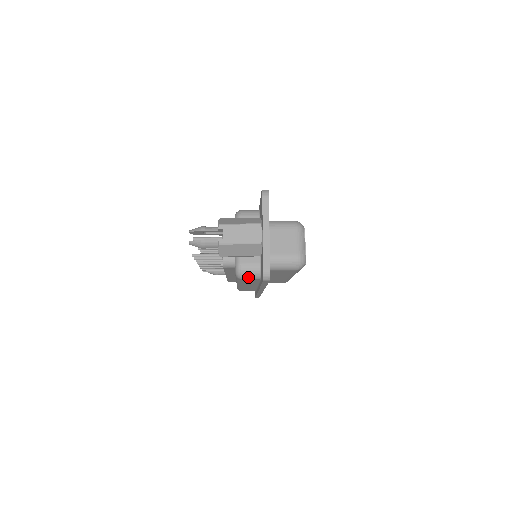
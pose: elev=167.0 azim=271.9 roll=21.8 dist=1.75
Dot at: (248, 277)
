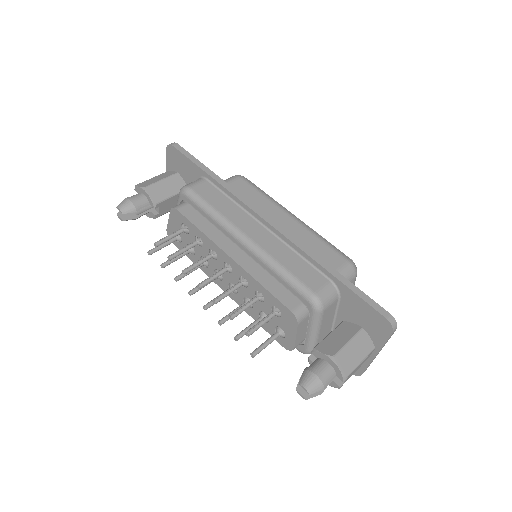
Dot at: occluded
